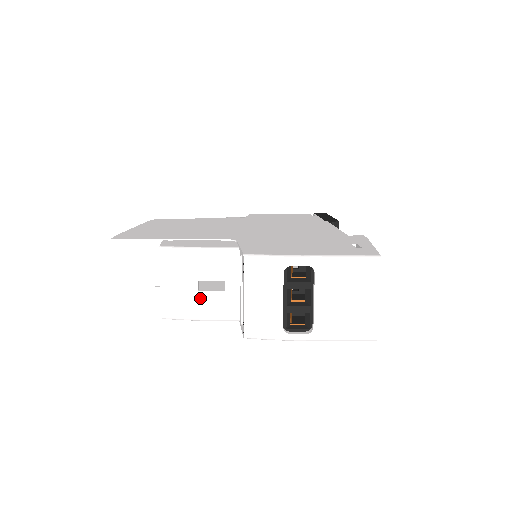
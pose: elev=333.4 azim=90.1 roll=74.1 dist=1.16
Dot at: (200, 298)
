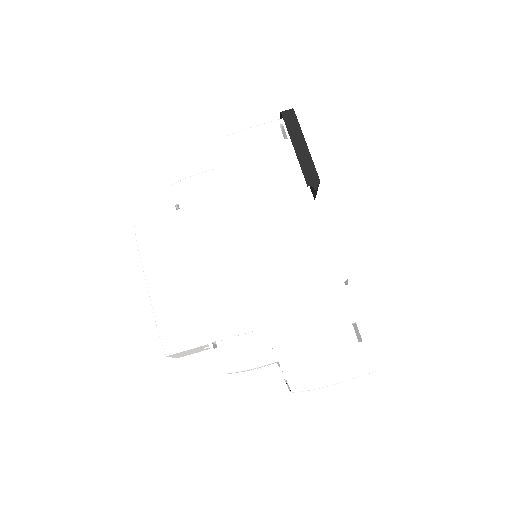
Dot at: occluded
